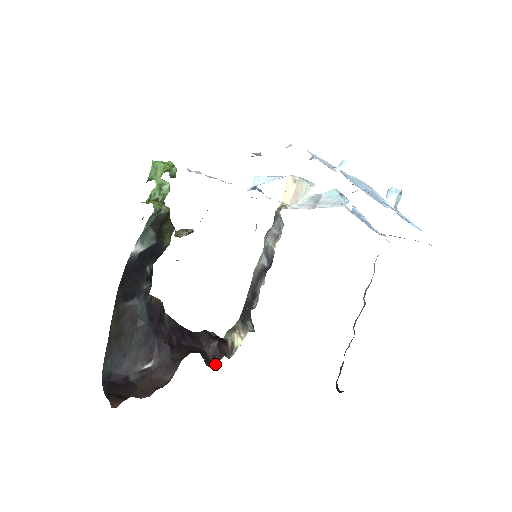
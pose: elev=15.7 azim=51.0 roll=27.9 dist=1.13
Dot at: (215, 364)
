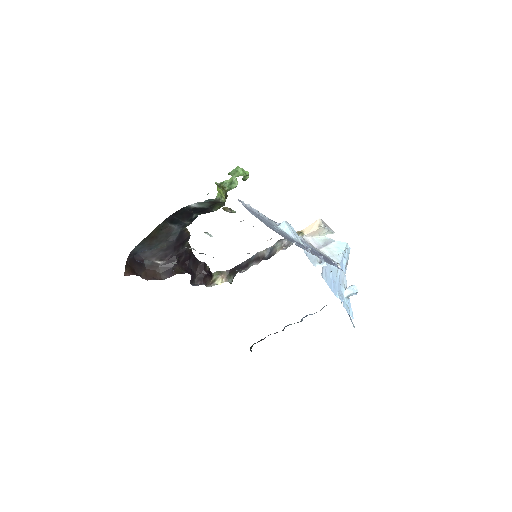
Dot at: (196, 285)
